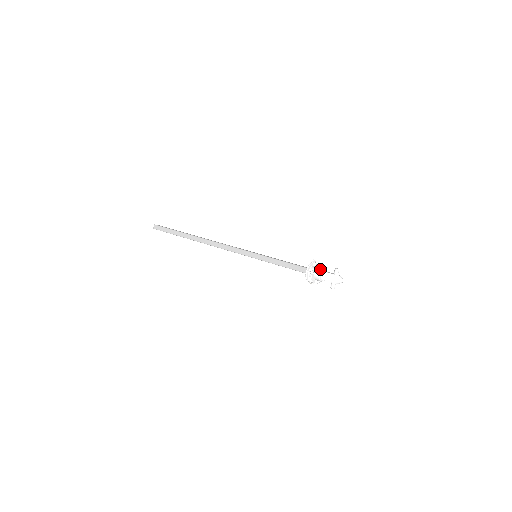
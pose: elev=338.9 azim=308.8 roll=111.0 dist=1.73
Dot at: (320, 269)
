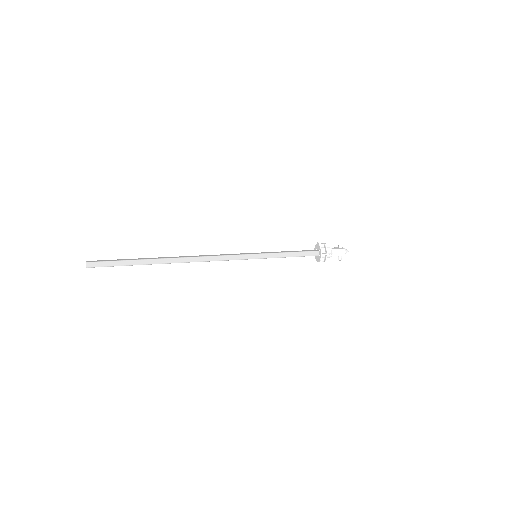
Dot at: (329, 248)
